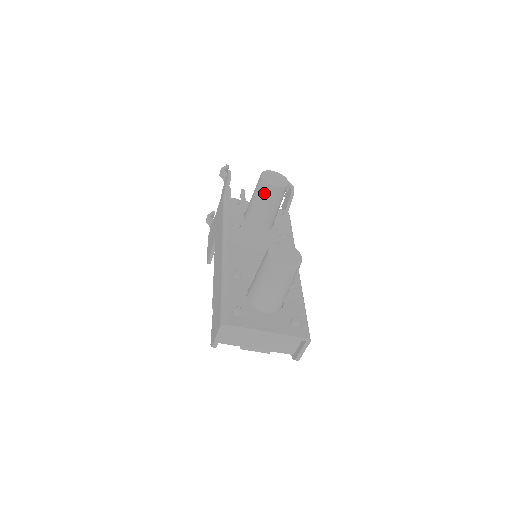
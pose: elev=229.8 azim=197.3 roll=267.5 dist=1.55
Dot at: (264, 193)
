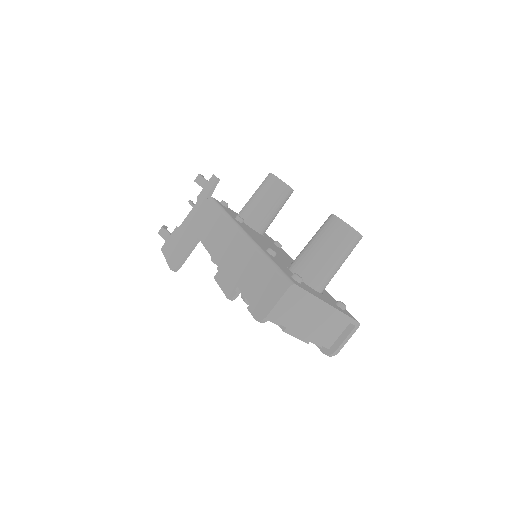
Dot at: (274, 191)
